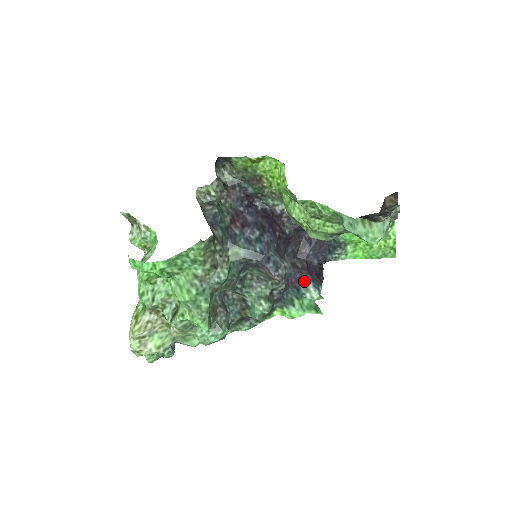
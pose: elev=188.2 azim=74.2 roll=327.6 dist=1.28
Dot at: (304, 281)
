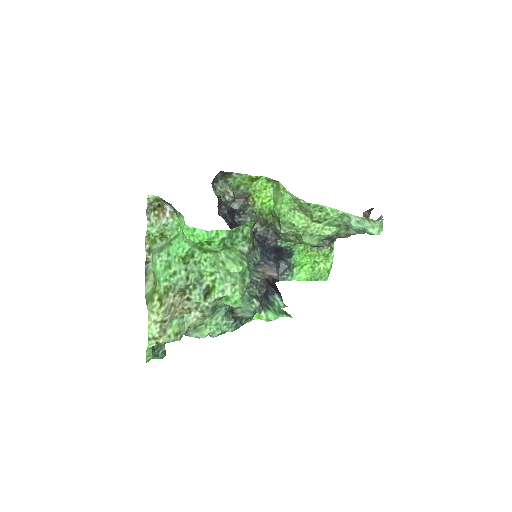
Dot at: (270, 292)
